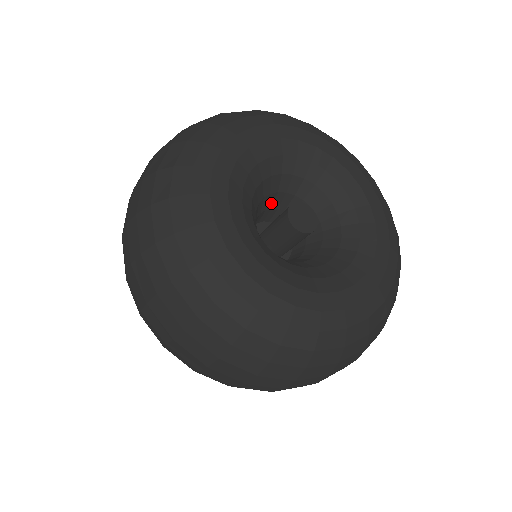
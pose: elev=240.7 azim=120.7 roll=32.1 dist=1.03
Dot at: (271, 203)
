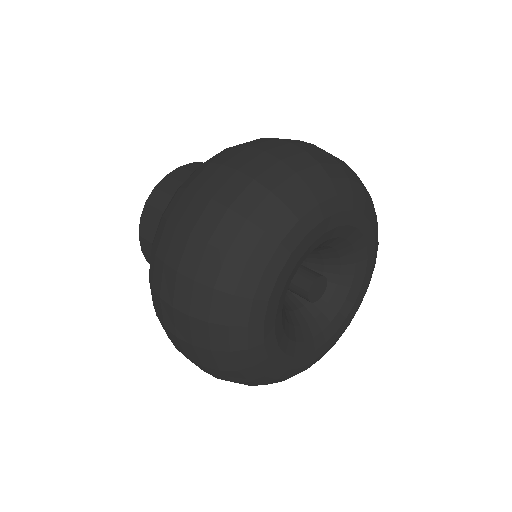
Dot at: occluded
